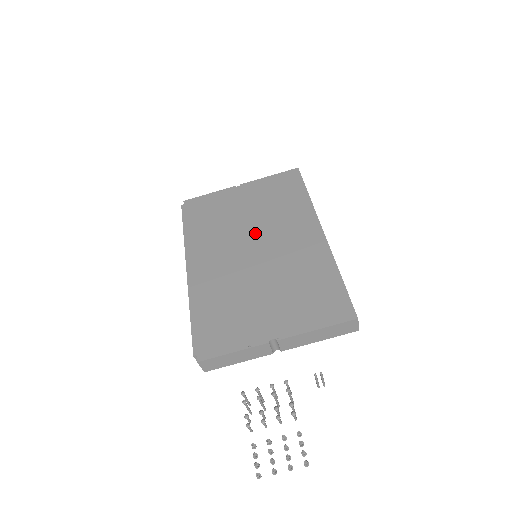
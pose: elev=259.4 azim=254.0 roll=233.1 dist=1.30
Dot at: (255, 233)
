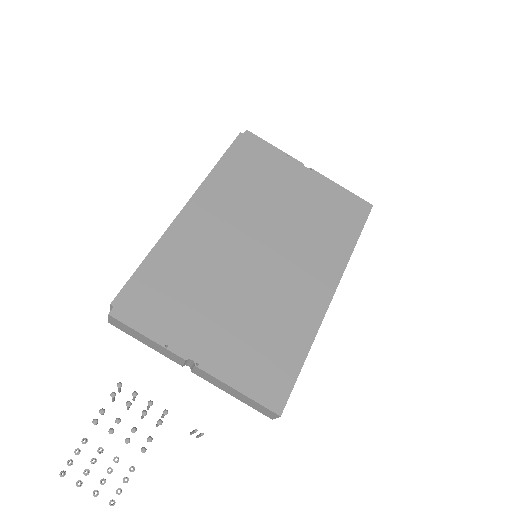
Dot at: (276, 233)
